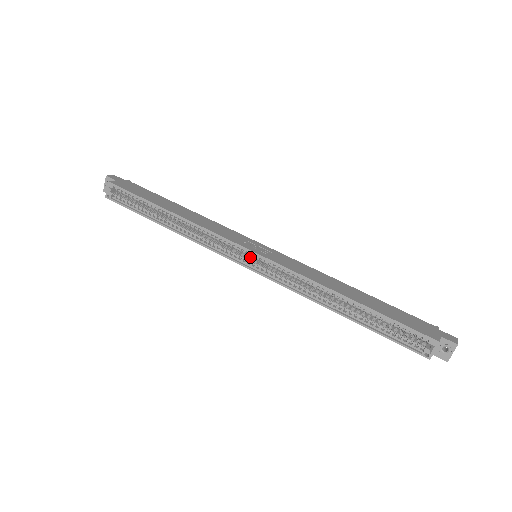
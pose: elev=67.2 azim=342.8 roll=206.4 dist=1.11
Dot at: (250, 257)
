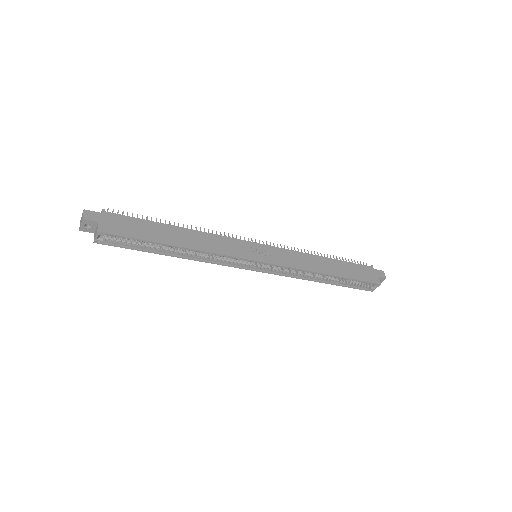
Dot at: occluded
